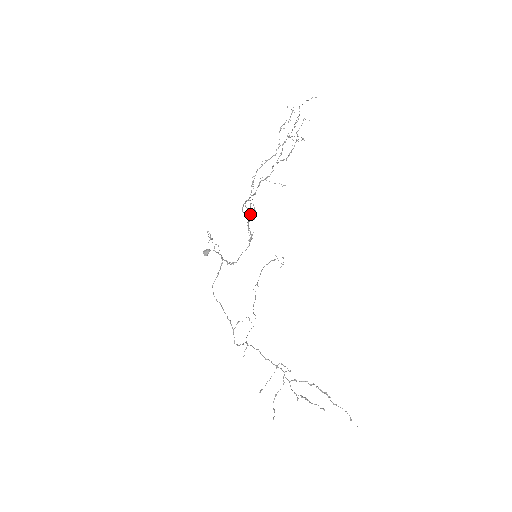
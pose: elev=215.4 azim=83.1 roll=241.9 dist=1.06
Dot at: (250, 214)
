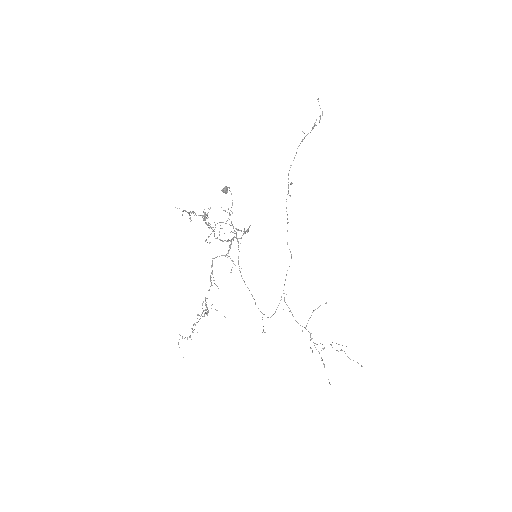
Dot at: occluded
